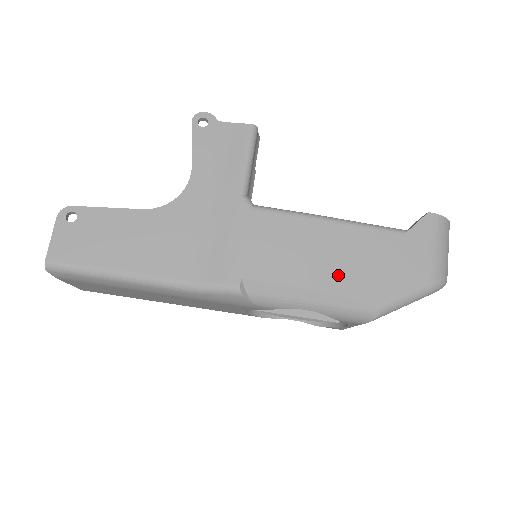
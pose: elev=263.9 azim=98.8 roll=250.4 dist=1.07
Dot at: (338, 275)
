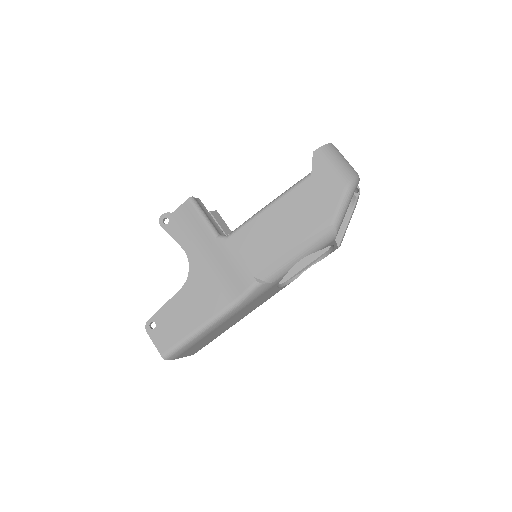
Dot at: (297, 229)
